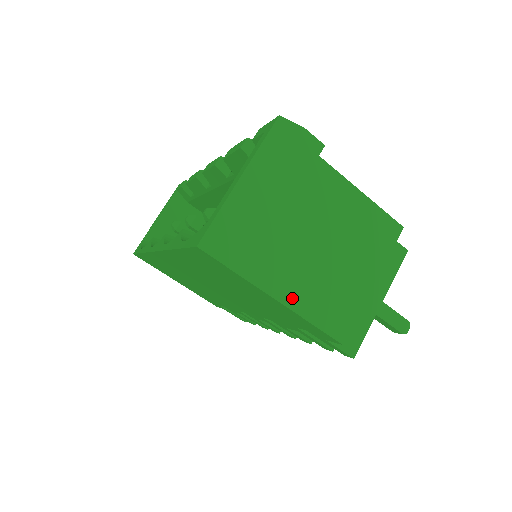
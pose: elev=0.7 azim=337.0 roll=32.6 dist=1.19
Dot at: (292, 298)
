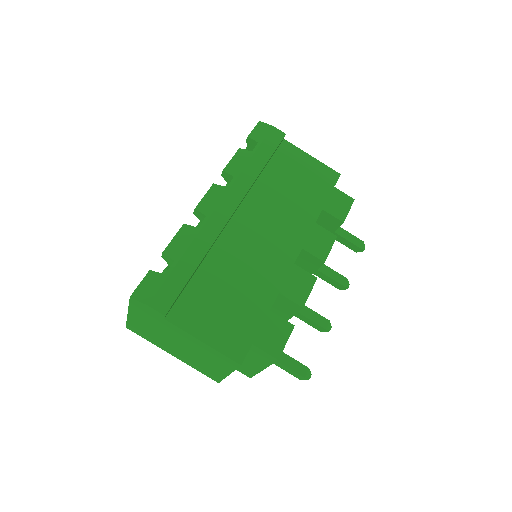
Dot at: (181, 359)
